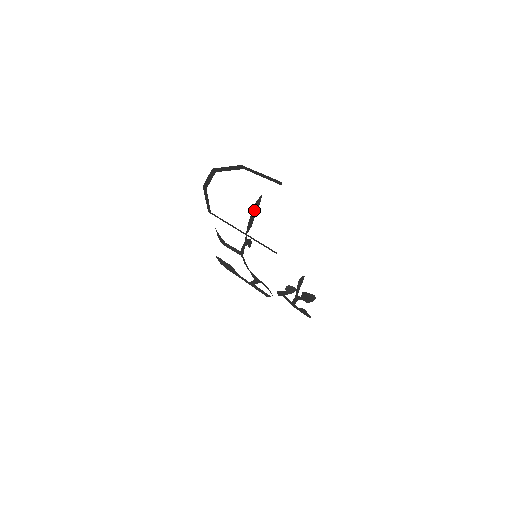
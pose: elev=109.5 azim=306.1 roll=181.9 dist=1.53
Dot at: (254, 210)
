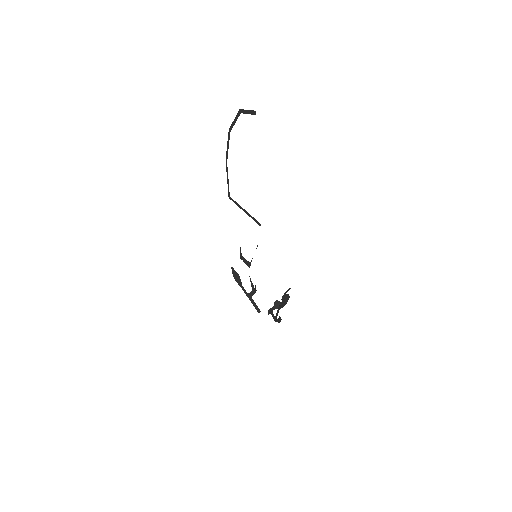
Dot at: occluded
